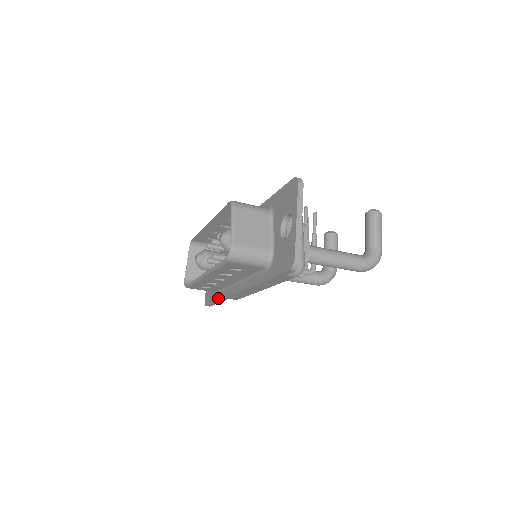
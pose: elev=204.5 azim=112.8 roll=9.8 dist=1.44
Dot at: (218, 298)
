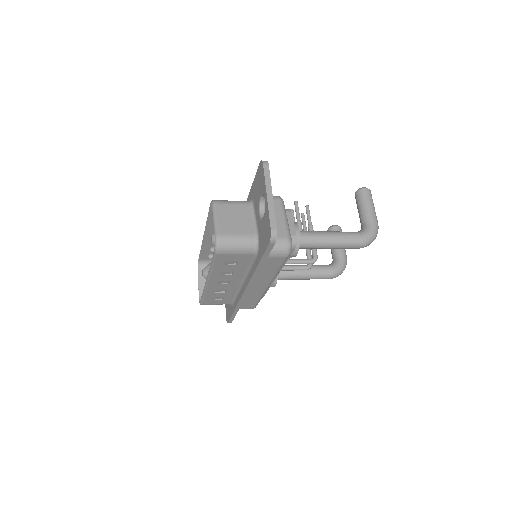
Dot at: (233, 309)
